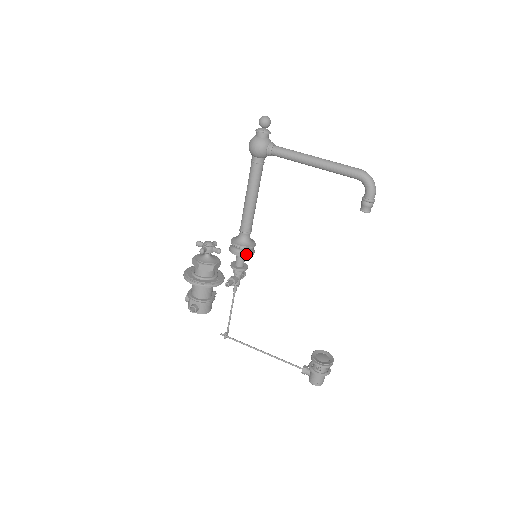
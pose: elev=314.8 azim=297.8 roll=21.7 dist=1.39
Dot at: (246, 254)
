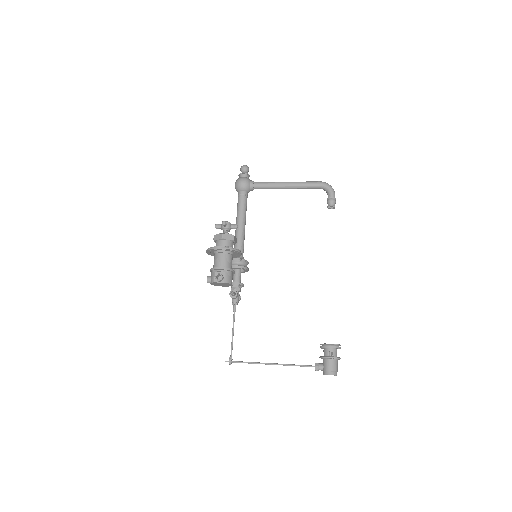
Dot at: (244, 266)
